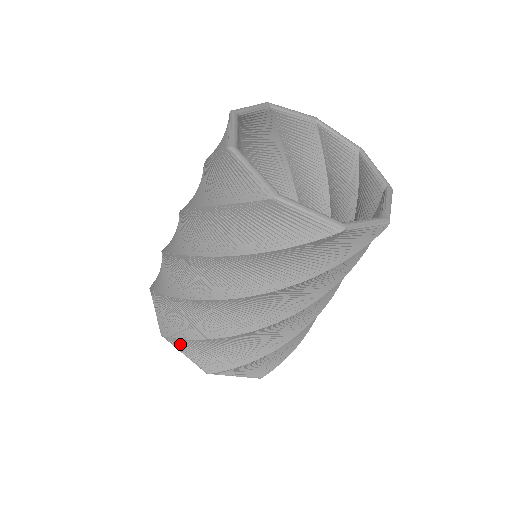
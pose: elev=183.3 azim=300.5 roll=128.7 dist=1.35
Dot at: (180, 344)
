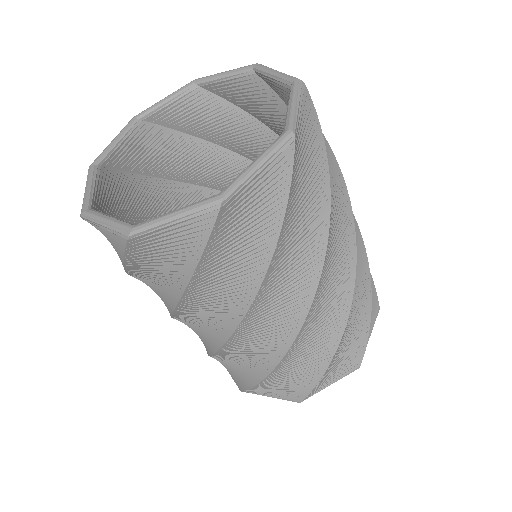
Dot at: occluded
